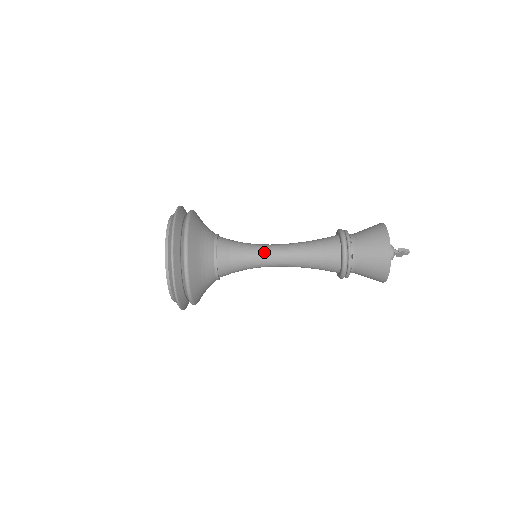
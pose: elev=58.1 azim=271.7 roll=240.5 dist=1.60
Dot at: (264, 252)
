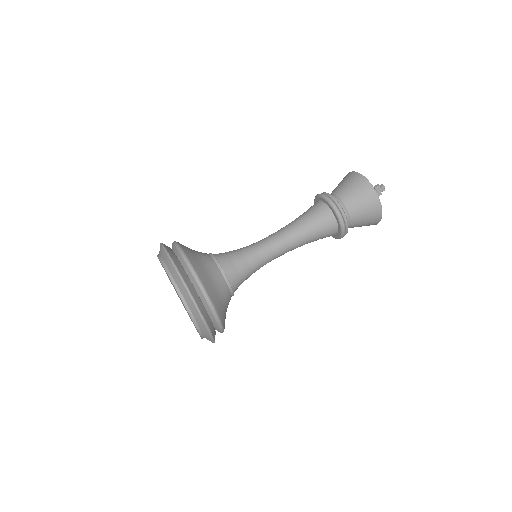
Dot at: (260, 243)
